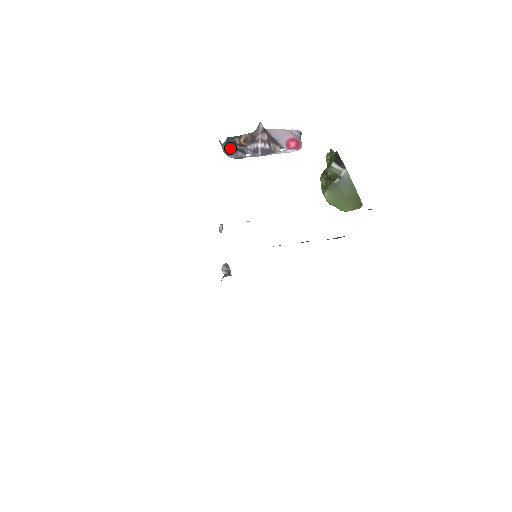
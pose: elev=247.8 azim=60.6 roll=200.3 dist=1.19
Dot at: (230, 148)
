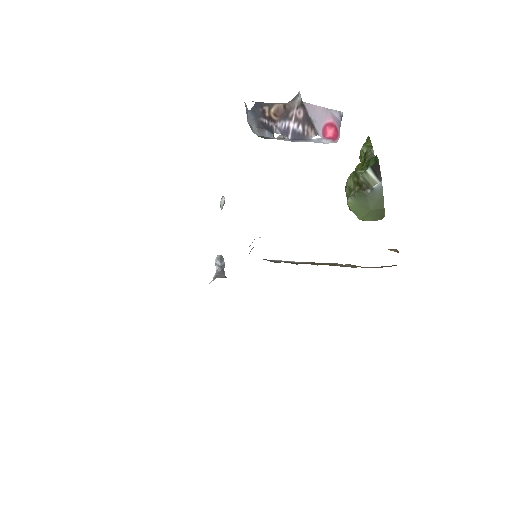
Dot at: (256, 121)
